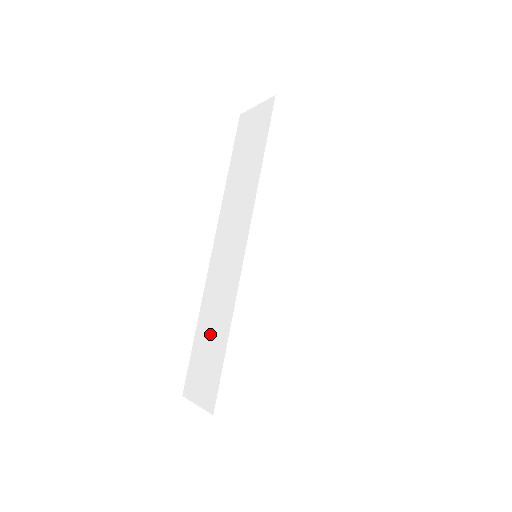
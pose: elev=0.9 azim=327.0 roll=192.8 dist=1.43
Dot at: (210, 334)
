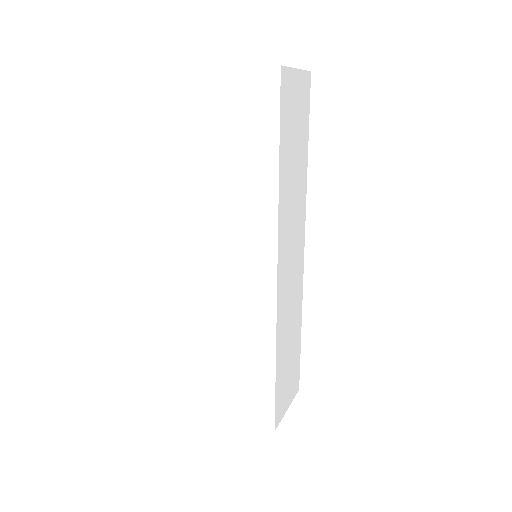
Dot at: (239, 359)
